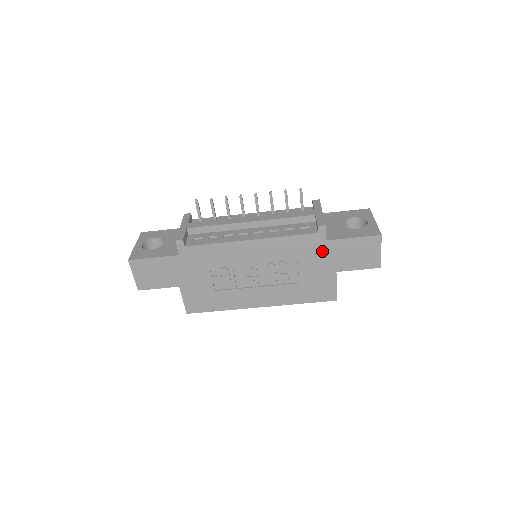
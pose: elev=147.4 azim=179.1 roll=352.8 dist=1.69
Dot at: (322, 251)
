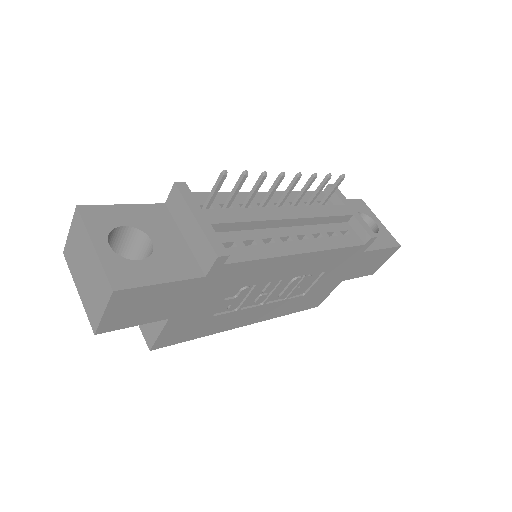
Dot at: (351, 262)
